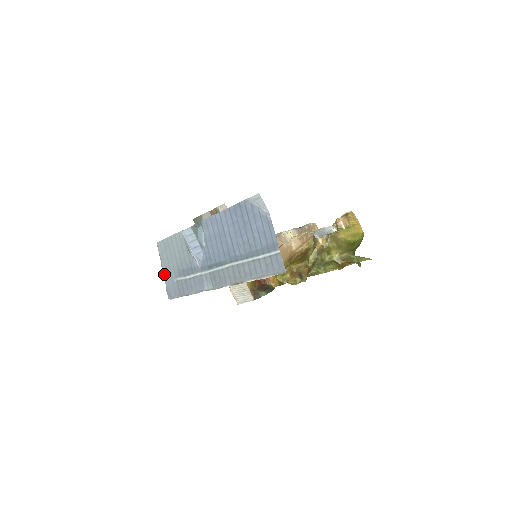
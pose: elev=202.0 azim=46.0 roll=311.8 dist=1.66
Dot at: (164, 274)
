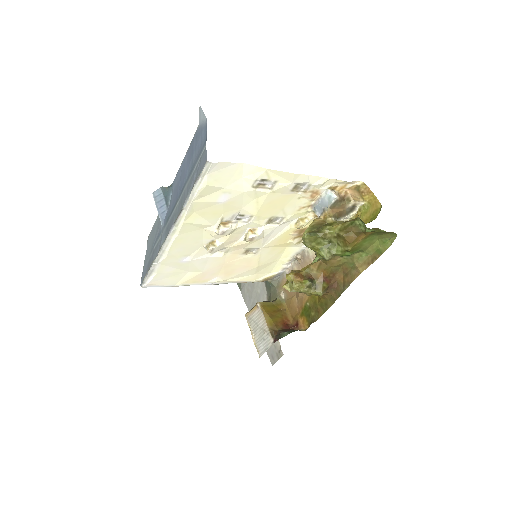
Dot at: (144, 262)
